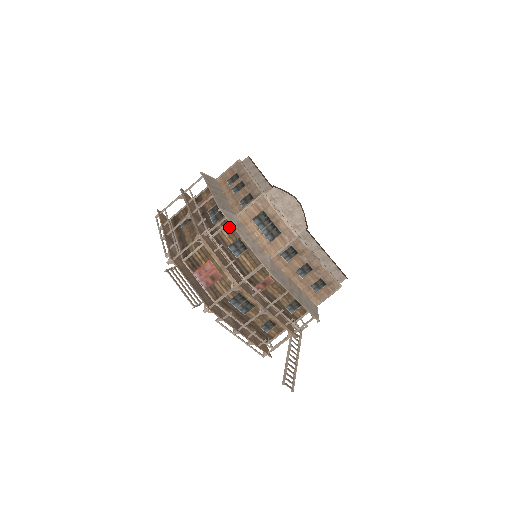
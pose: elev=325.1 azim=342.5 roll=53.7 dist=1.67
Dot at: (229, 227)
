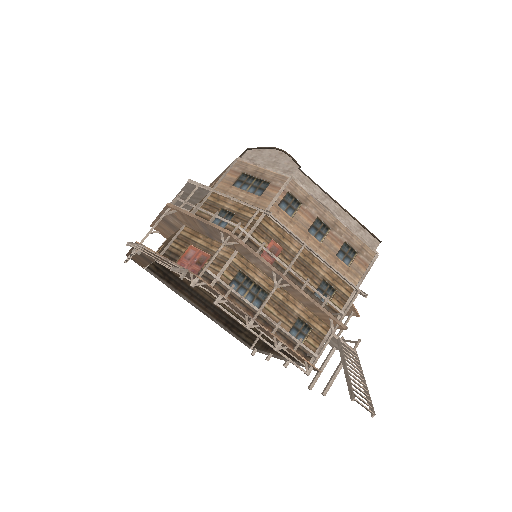
Dot at: (207, 203)
